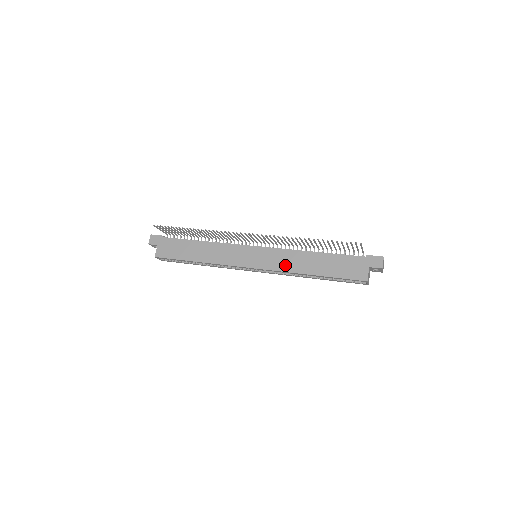
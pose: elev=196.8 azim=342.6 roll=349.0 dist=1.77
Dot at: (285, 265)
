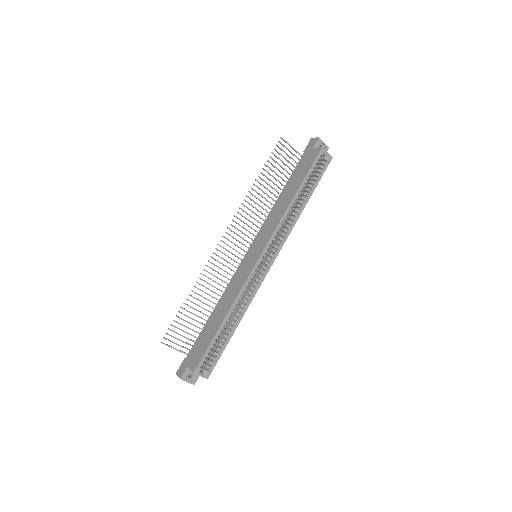
Dot at: (274, 222)
